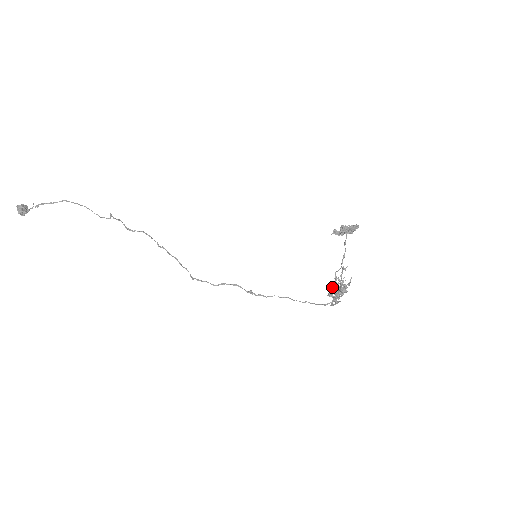
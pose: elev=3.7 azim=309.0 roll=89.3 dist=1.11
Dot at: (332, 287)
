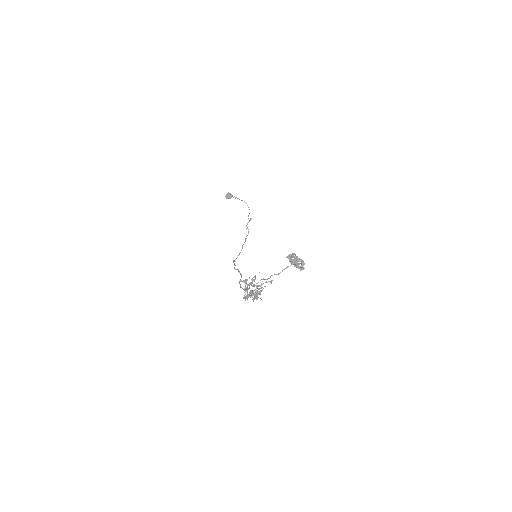
Dot at: (257, 291)
